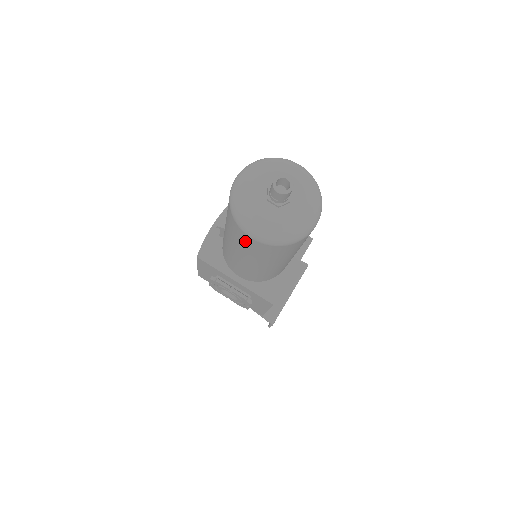
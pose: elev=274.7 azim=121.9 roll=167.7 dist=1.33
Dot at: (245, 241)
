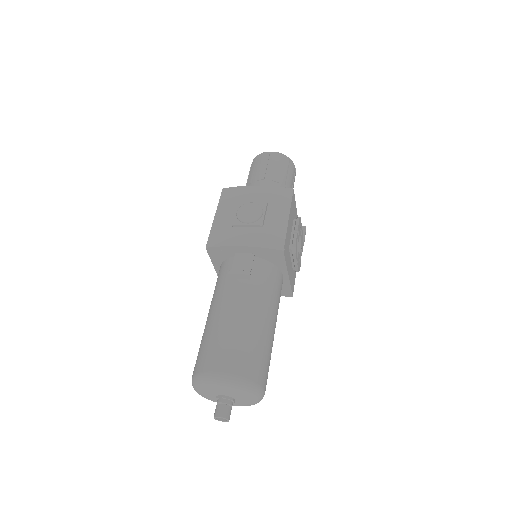
Dot at: occluded
